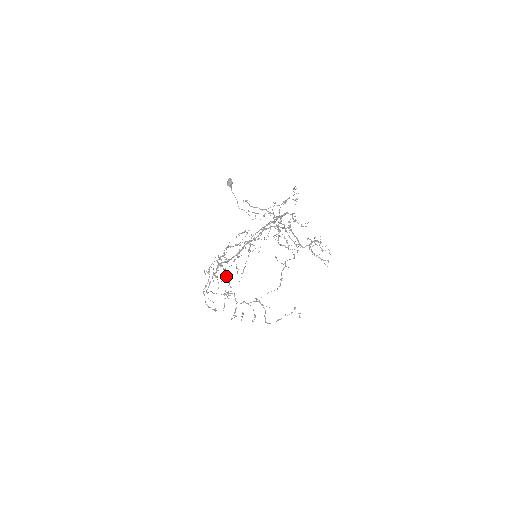
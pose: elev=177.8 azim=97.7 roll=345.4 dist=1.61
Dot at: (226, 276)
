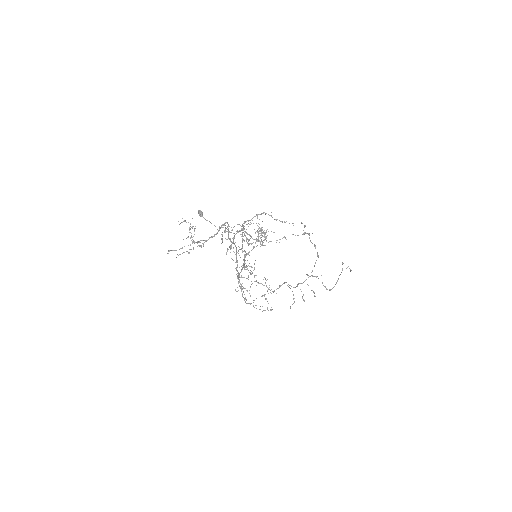
Dot at: (255, 281)
